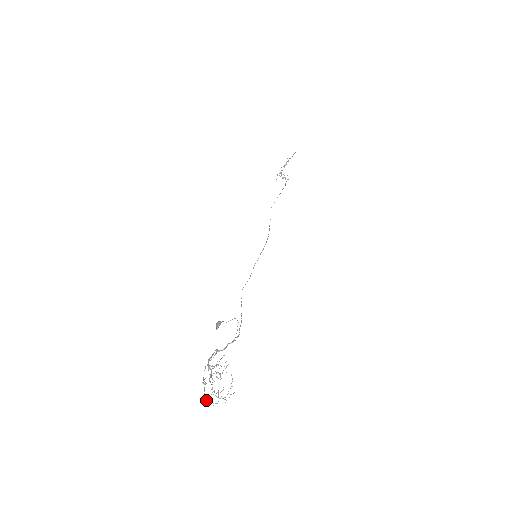
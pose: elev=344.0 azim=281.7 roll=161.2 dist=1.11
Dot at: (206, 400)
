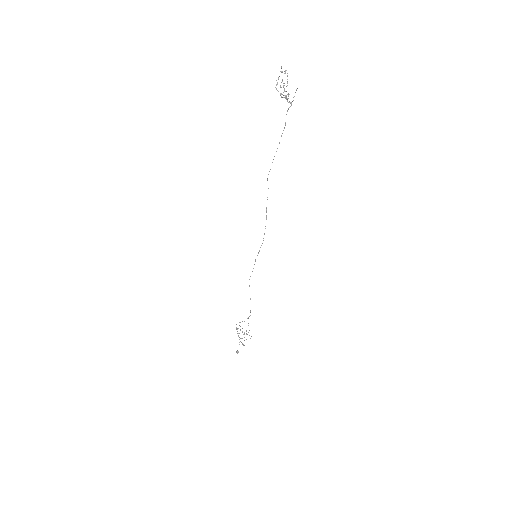
Dot at: occluded
